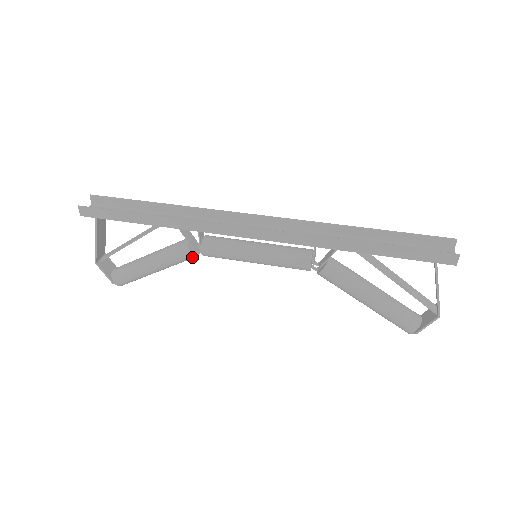
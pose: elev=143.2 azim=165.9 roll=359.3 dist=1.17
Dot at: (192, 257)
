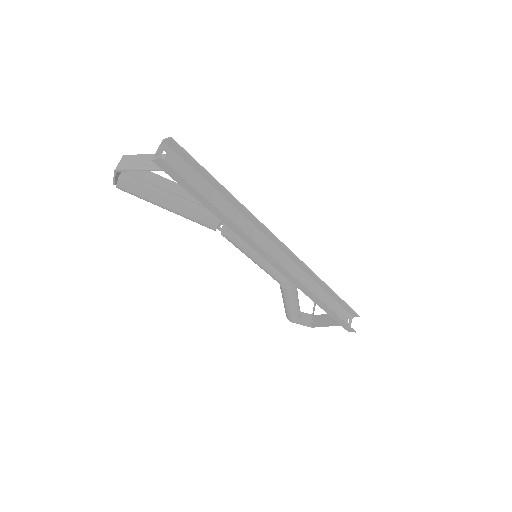
Dot at: (211, 228)
